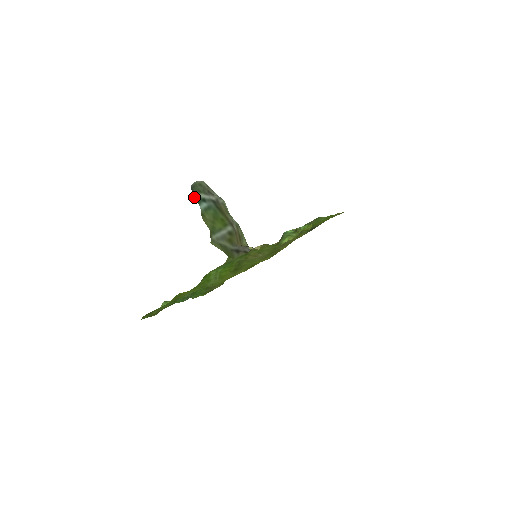
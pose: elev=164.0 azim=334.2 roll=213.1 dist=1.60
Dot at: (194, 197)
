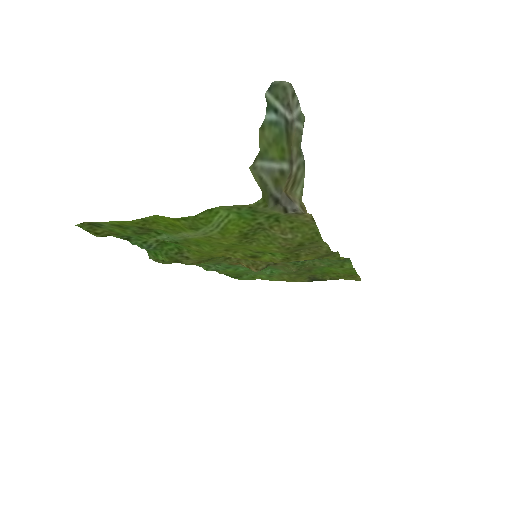
Dot at: (266, 99)
